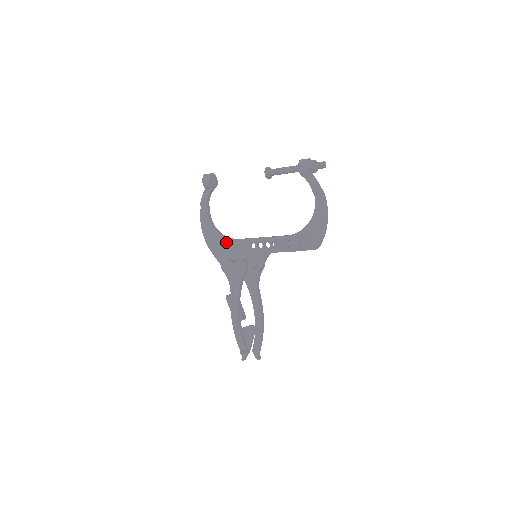
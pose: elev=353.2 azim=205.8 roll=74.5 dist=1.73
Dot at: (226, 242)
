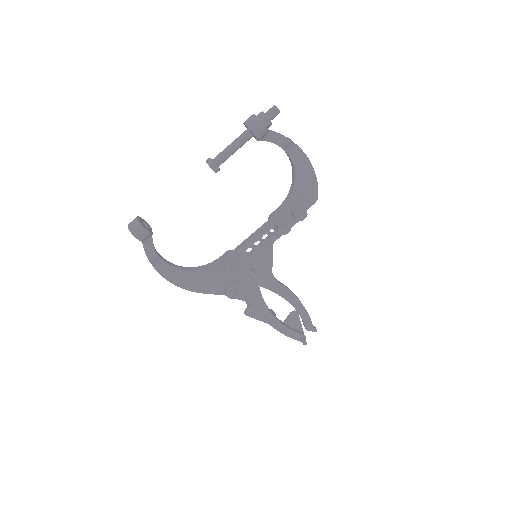
Dot at: (212, 271)
